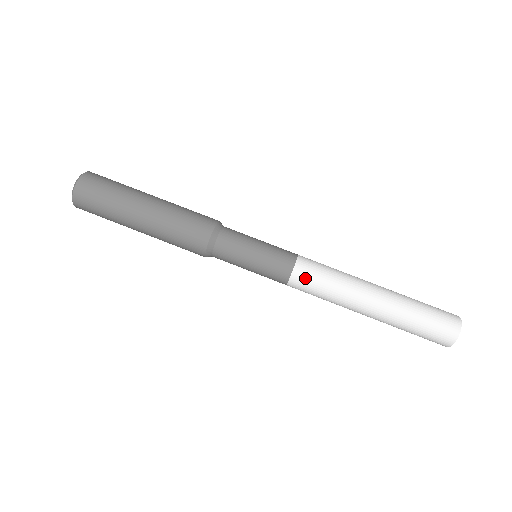
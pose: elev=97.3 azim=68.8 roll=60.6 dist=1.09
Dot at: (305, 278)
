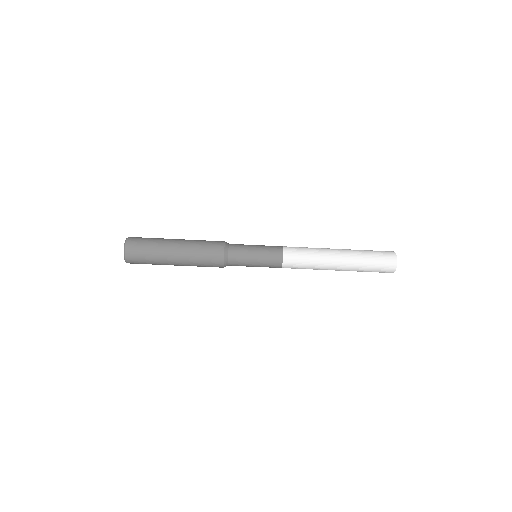
Dot at: (291, 268)
